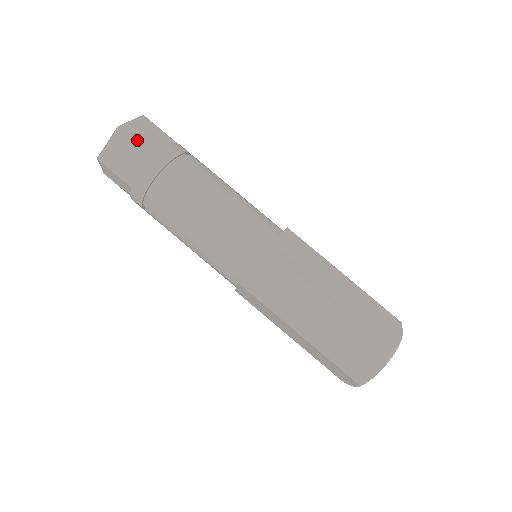
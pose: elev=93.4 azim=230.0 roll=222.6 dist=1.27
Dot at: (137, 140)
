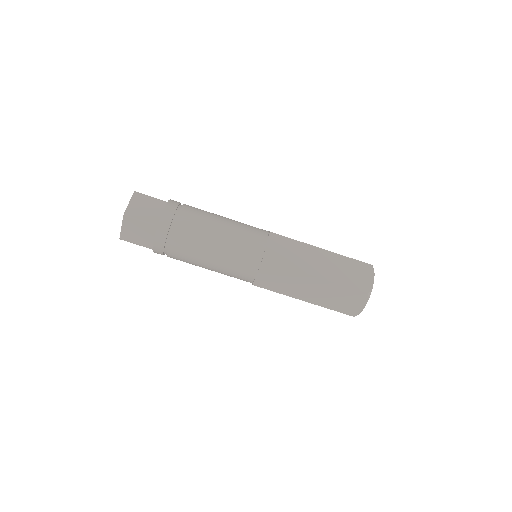
Dot at: (141, 218)
